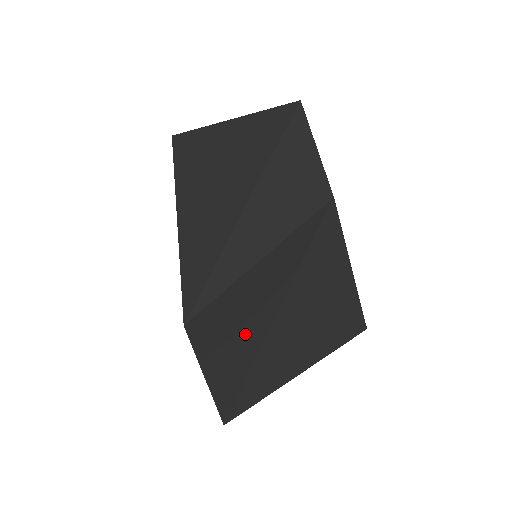
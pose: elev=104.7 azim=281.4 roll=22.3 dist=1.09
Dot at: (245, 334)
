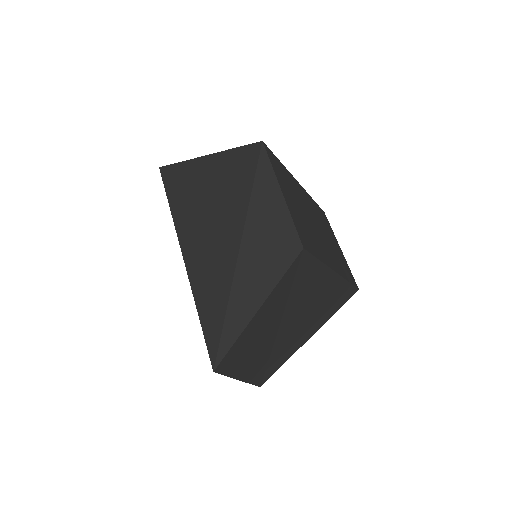
Dot at: (259, 345)
